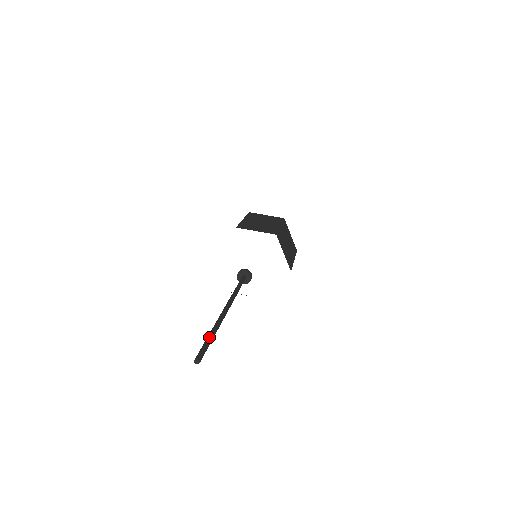
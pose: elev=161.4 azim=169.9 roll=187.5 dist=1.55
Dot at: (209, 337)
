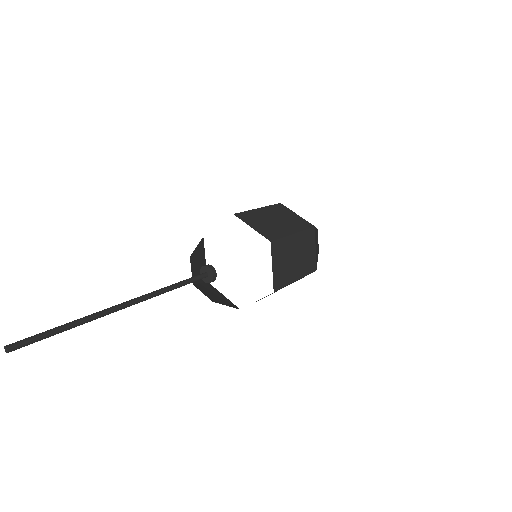
Dot at: (57, 327)
